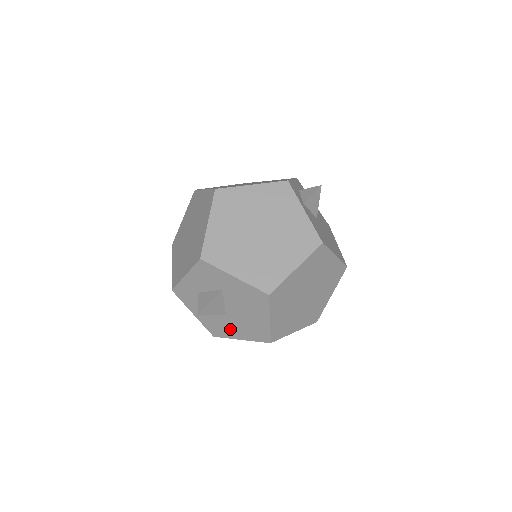
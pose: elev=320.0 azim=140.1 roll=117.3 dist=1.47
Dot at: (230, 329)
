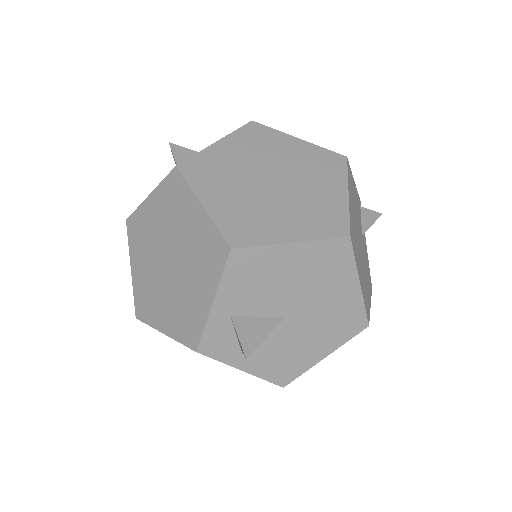
Dot at: occluded
